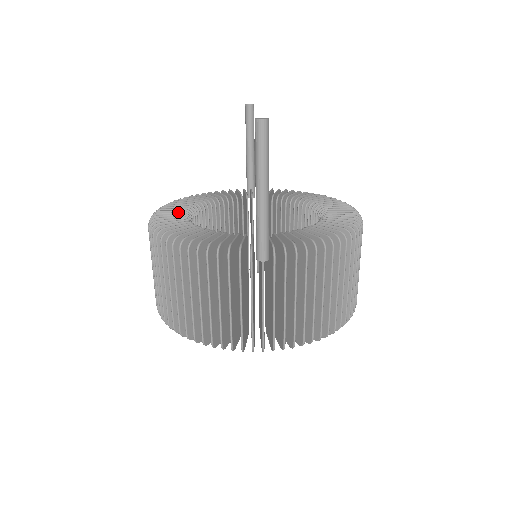
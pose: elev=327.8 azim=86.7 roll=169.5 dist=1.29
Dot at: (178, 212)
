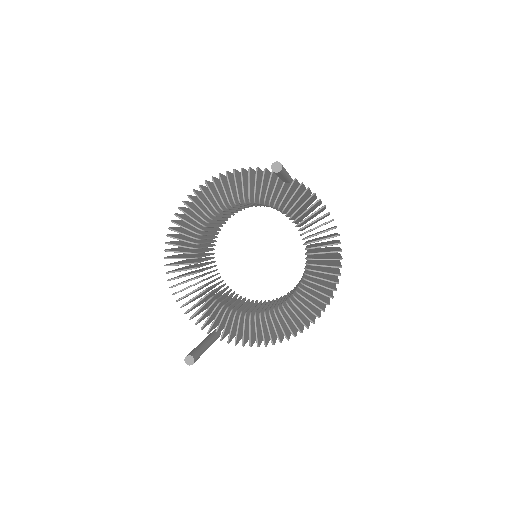
Dot at: (190, 231)
